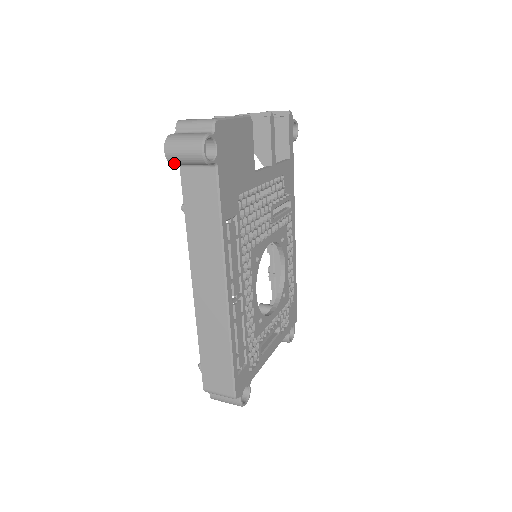
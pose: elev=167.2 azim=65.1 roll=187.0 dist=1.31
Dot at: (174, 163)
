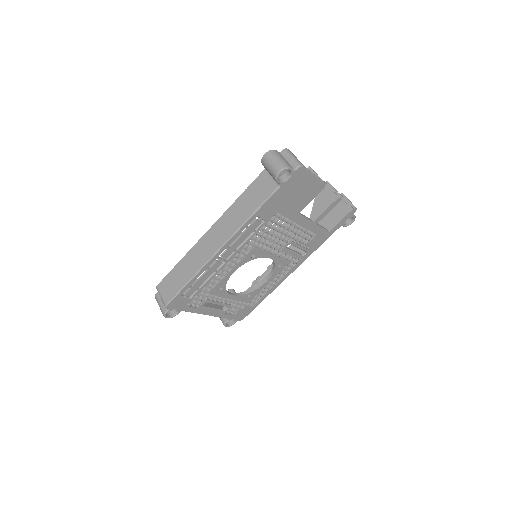
Dot at: (263, 164)
